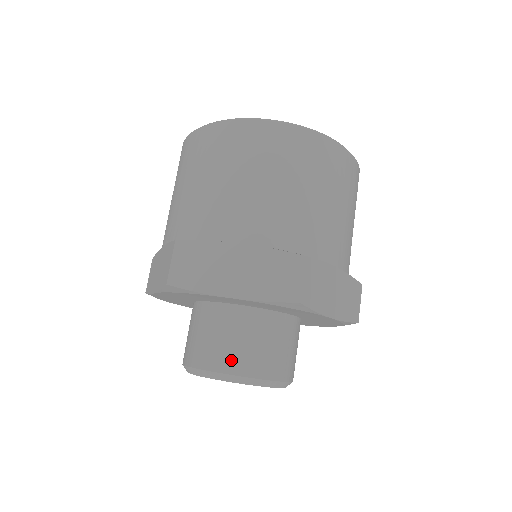
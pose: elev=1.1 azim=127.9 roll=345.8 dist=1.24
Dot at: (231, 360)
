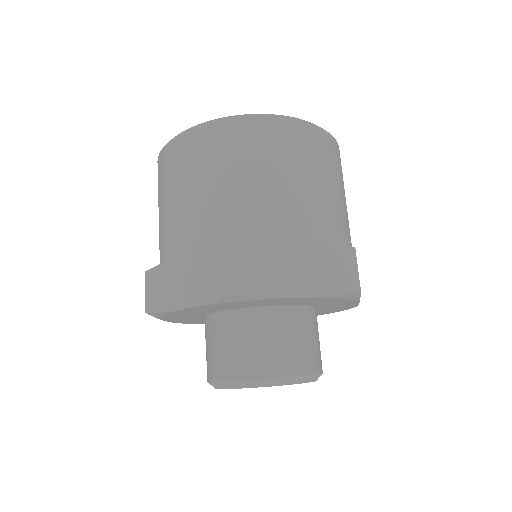
Dot at: (288, 362)
